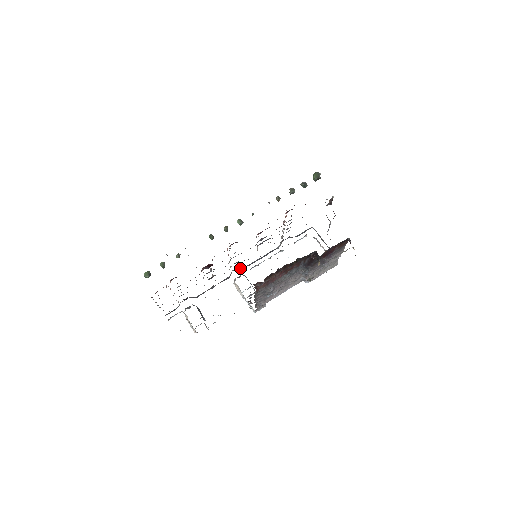
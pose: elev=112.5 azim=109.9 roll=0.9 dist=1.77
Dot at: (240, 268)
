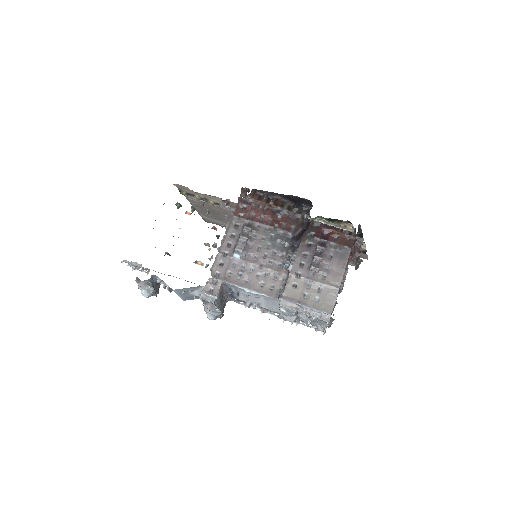
Dot at: occluded
